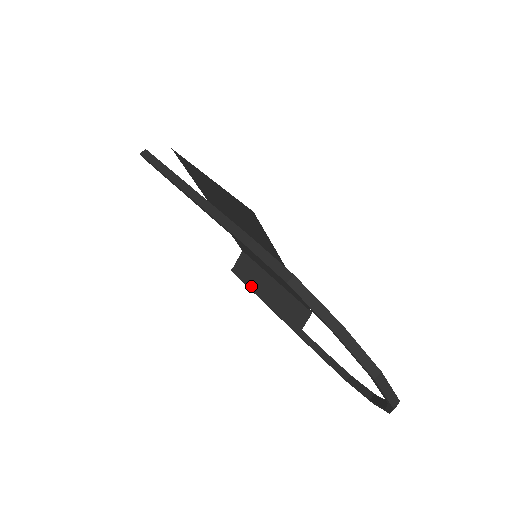
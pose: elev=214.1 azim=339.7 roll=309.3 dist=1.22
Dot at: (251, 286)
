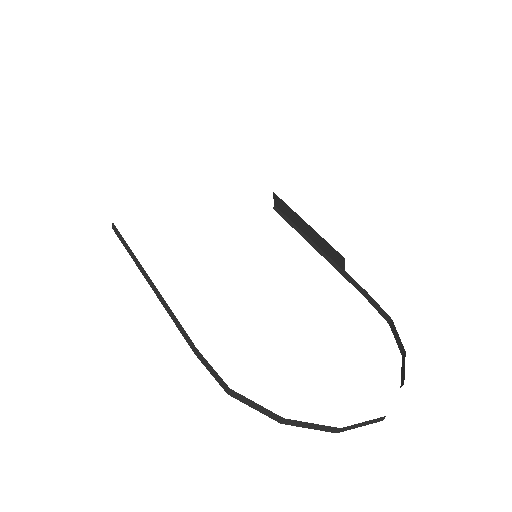
Dot at: (293, 226)
